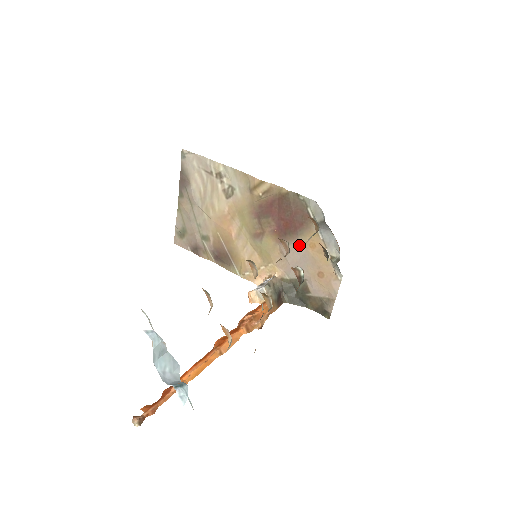
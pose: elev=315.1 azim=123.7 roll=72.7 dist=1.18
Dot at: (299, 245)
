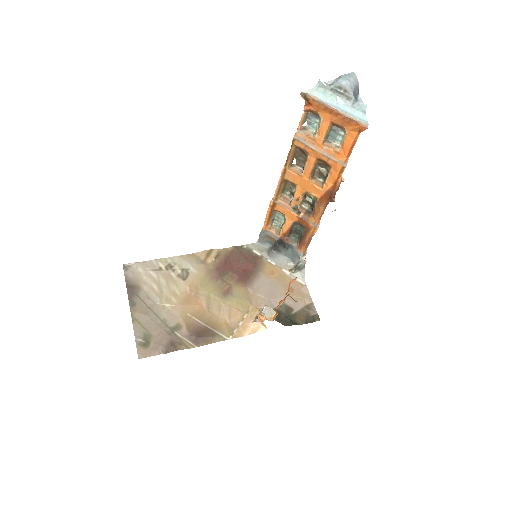
Dot at: (263, 278)
